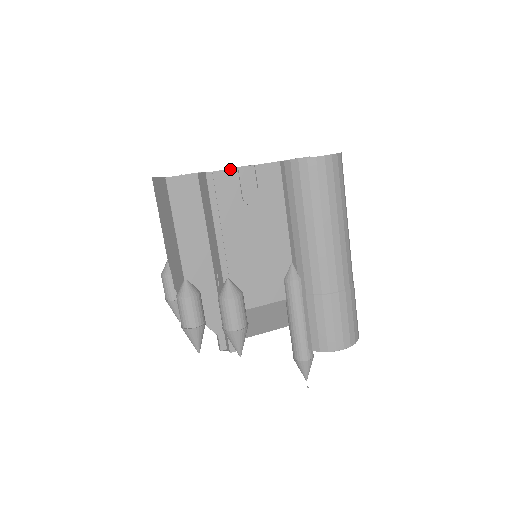
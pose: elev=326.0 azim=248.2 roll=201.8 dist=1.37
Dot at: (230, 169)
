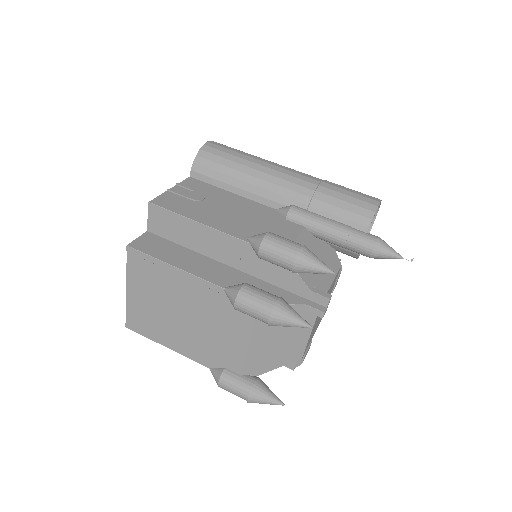
Dot at: (163, 194)
